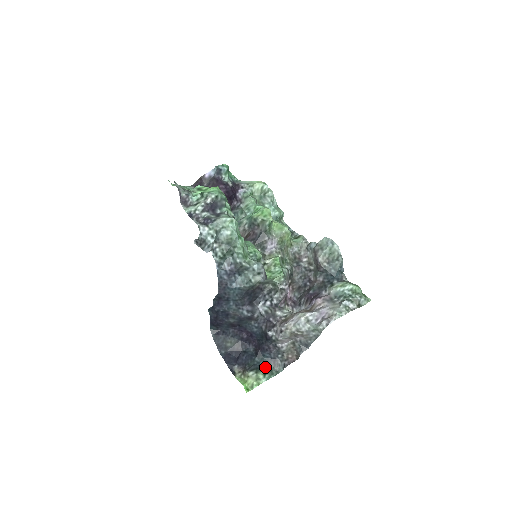
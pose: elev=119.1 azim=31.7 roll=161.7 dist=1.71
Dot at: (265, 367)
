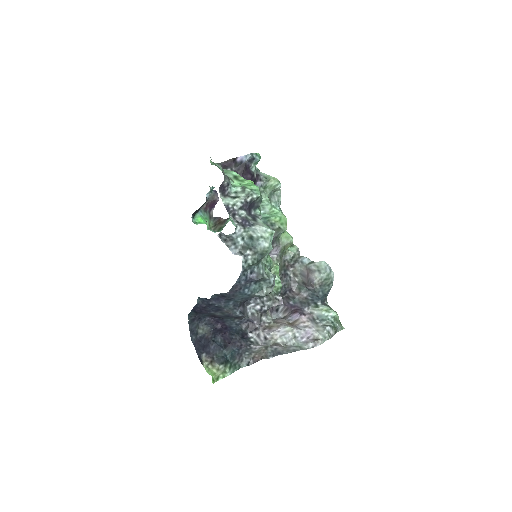
Dot at: (231, 360)
